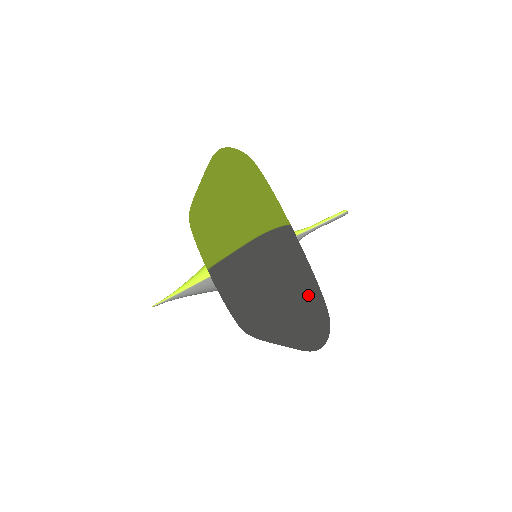
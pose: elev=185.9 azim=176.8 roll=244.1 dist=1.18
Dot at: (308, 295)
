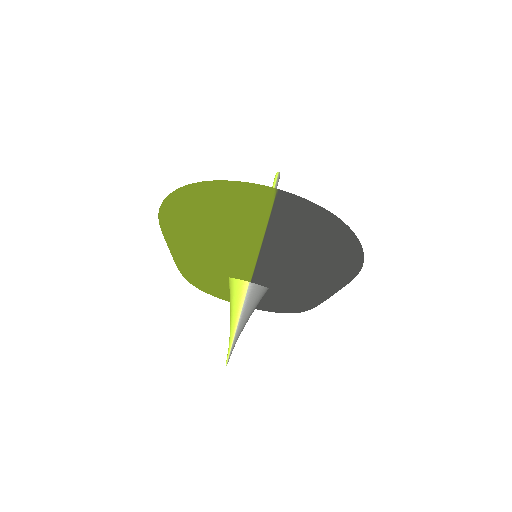
Dot at: (335, 219)
